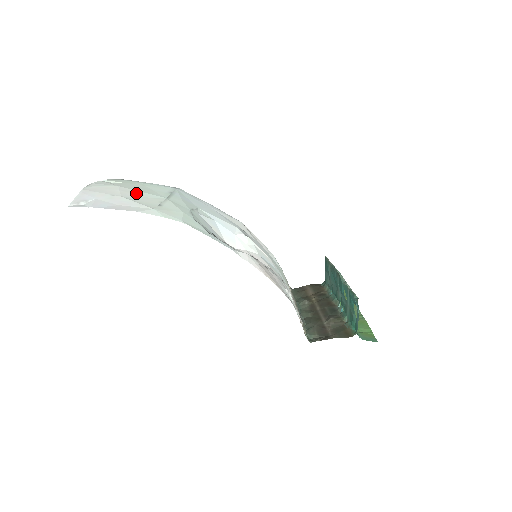
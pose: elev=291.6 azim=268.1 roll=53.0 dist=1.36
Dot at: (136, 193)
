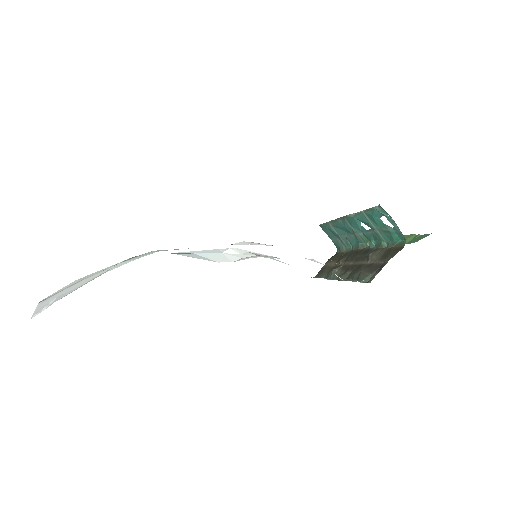
Dot at: (97, 272)
